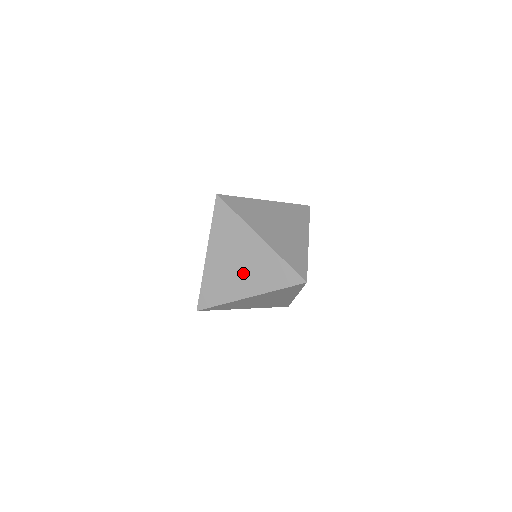
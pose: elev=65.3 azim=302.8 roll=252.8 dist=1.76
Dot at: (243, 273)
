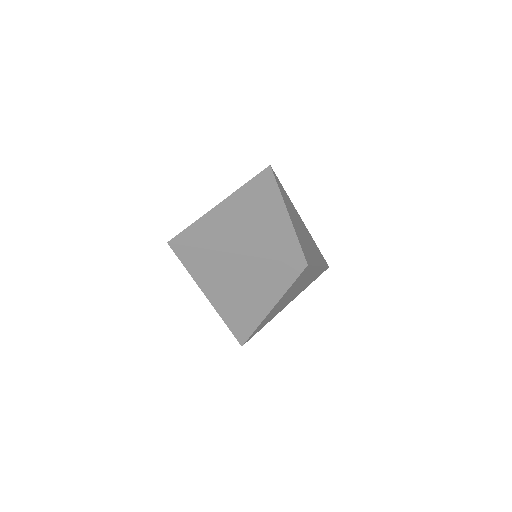
Dot at: (246, 230)
